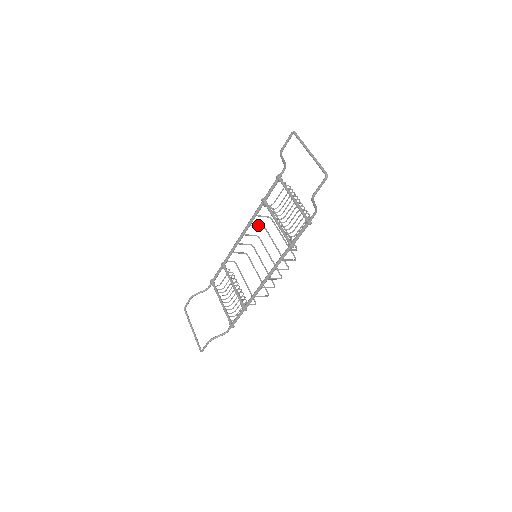
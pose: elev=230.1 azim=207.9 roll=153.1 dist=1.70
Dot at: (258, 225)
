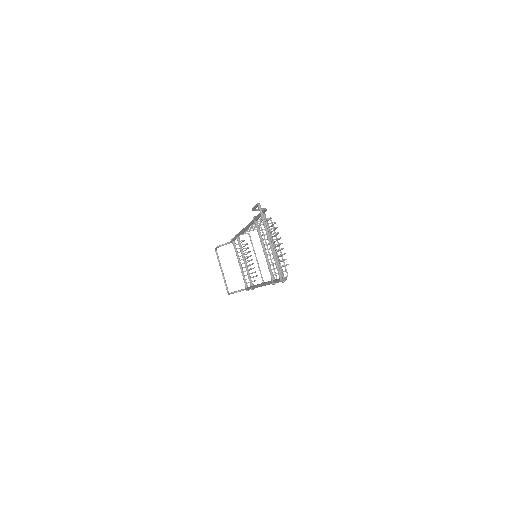
Dot at: (260, 222)
